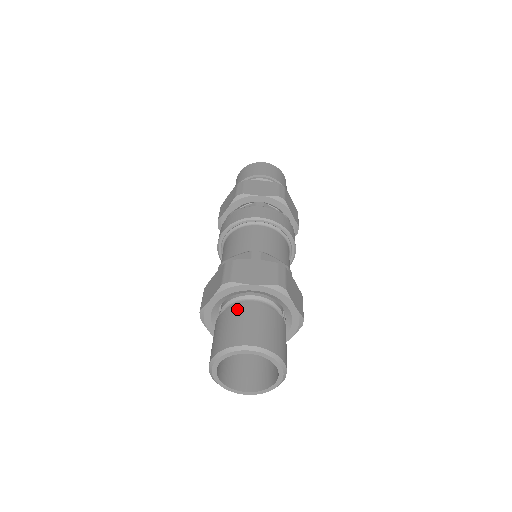
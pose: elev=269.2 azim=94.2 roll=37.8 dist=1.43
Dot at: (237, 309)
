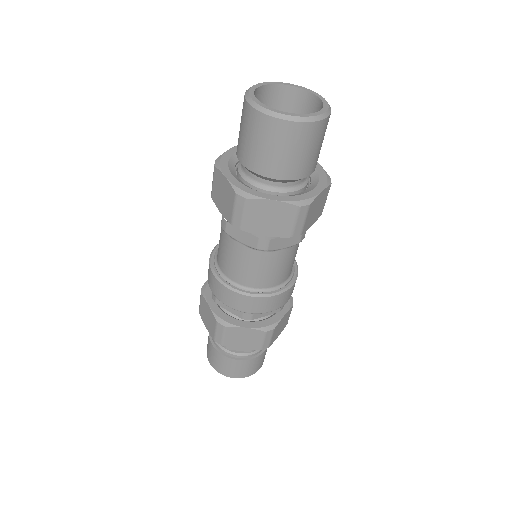
Dot at: occluded
